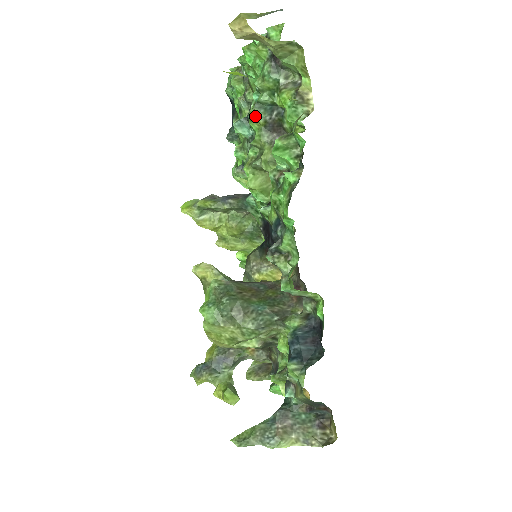
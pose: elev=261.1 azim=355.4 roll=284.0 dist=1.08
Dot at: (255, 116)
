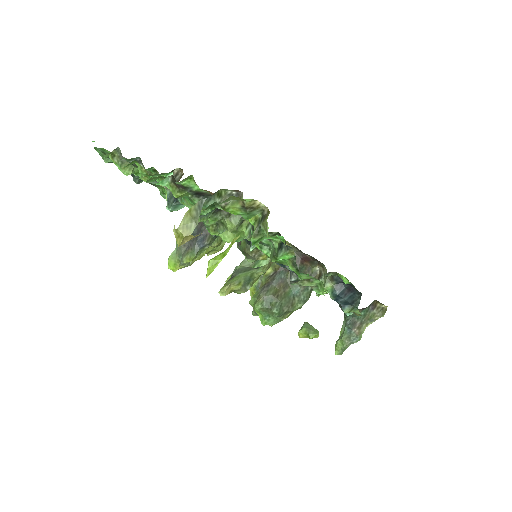
Dot at: (205, 220)
